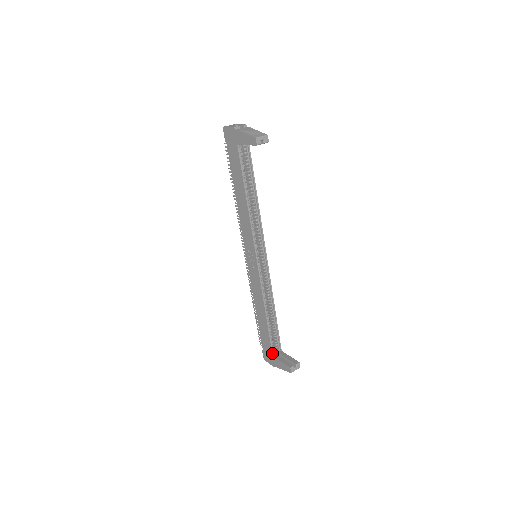
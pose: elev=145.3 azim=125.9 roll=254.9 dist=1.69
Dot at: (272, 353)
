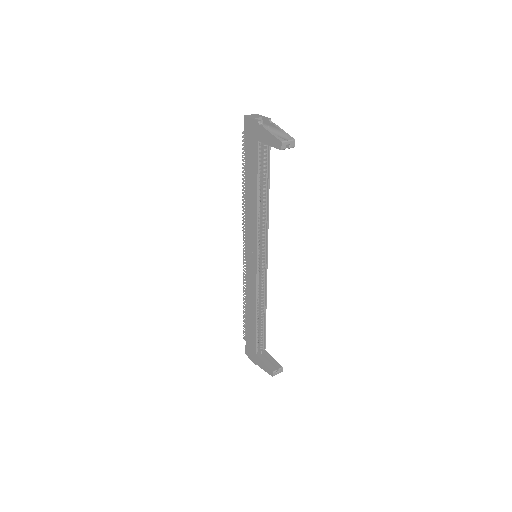
Dot at: (256, 352)
